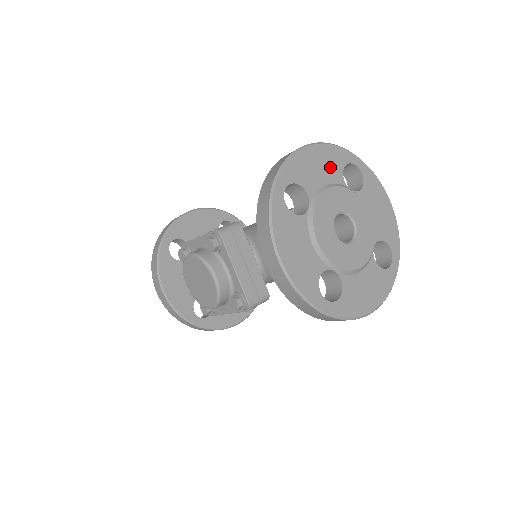
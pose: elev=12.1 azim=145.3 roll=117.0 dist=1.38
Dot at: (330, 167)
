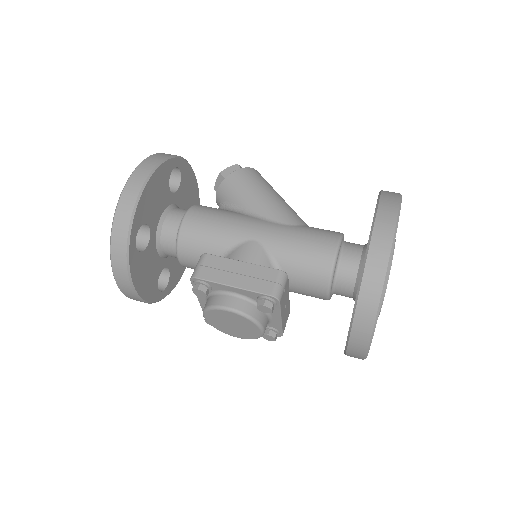
Dot at: occluded
